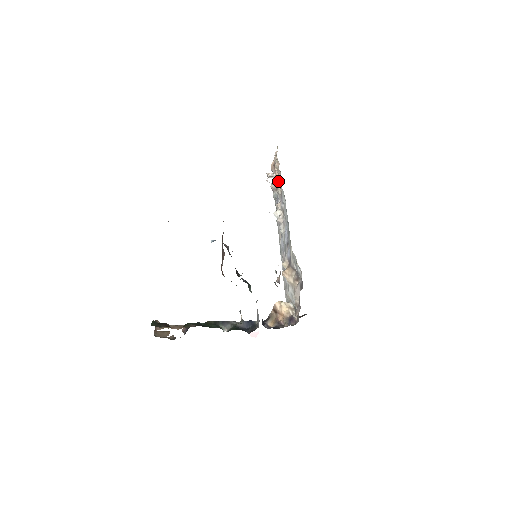
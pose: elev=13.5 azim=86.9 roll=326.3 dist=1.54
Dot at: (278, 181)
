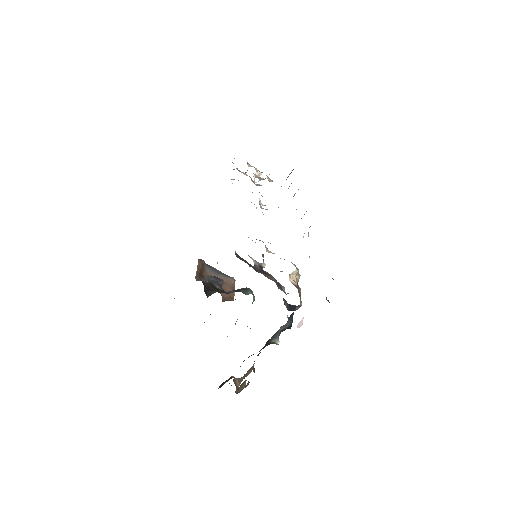
Dot at: occluded
